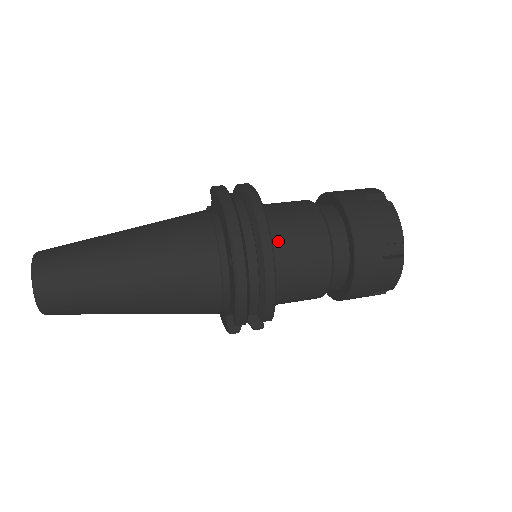
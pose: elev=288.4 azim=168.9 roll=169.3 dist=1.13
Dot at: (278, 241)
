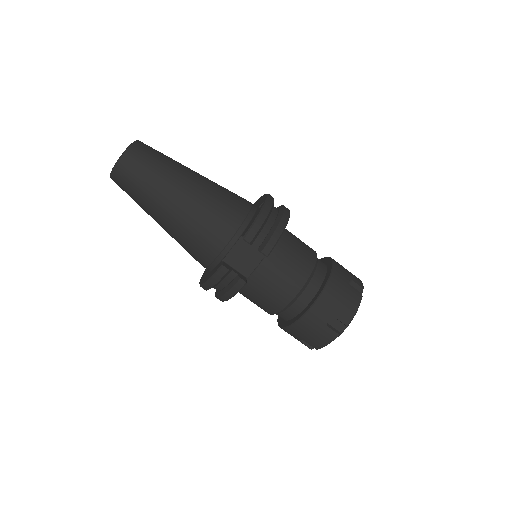
Dot at: (287, 231)
